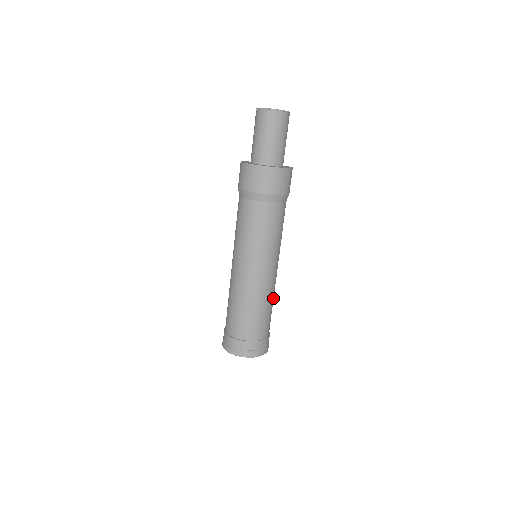
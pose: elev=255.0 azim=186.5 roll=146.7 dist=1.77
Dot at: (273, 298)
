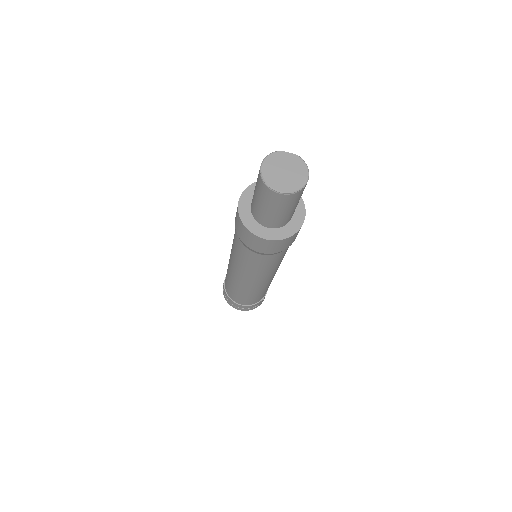
Dot at: (264, 290)
